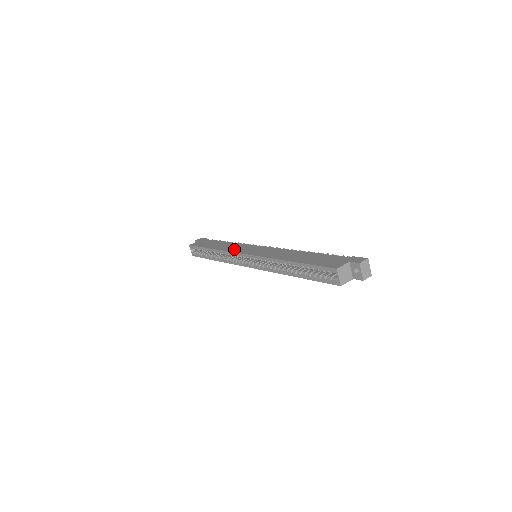
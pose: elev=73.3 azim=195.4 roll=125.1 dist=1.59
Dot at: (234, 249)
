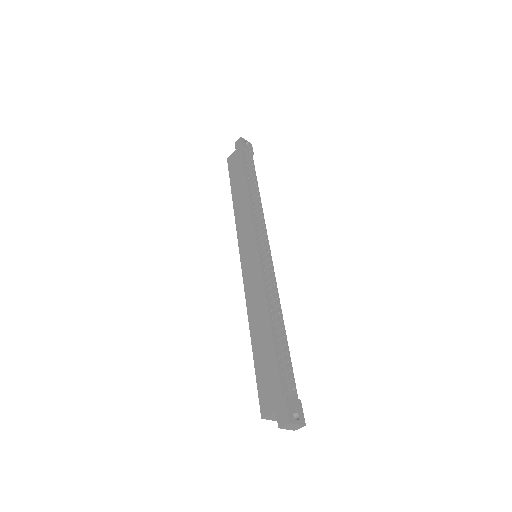
Dot at: (241, 230)
